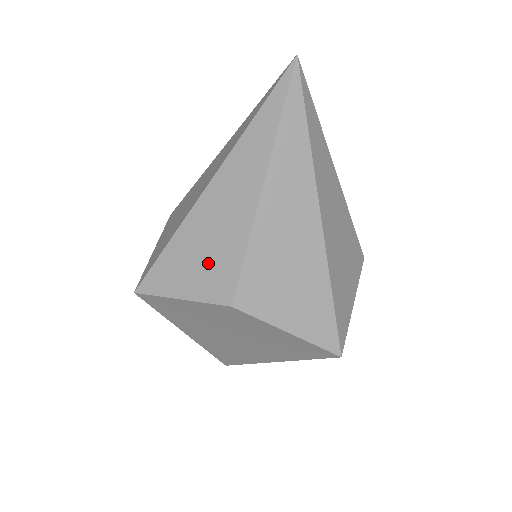
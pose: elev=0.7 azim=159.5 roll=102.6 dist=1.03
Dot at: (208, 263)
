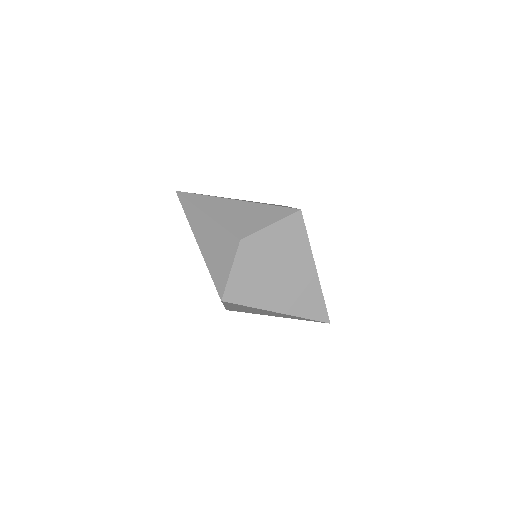
Dot at: (222, 250)
